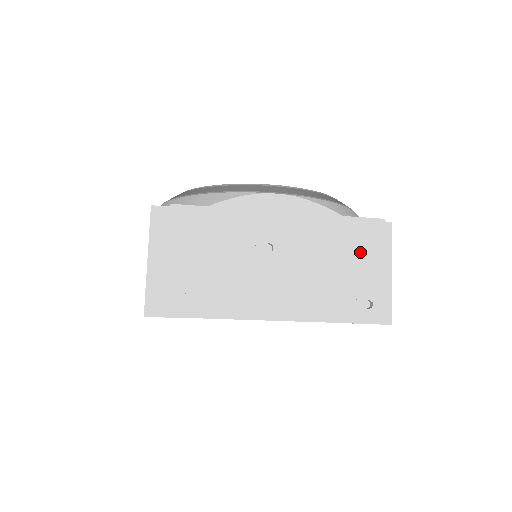
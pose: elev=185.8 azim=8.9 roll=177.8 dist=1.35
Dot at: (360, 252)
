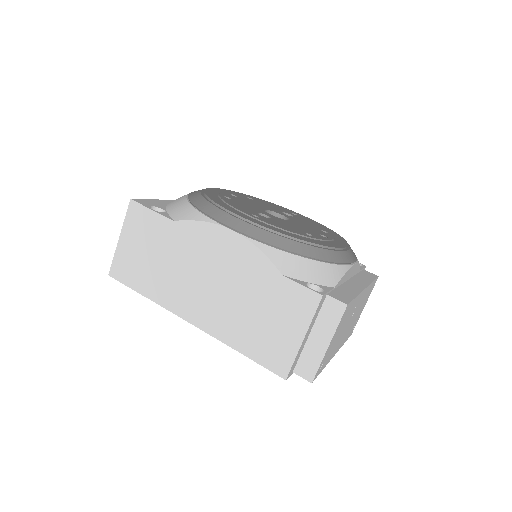
Dot at: occluded
